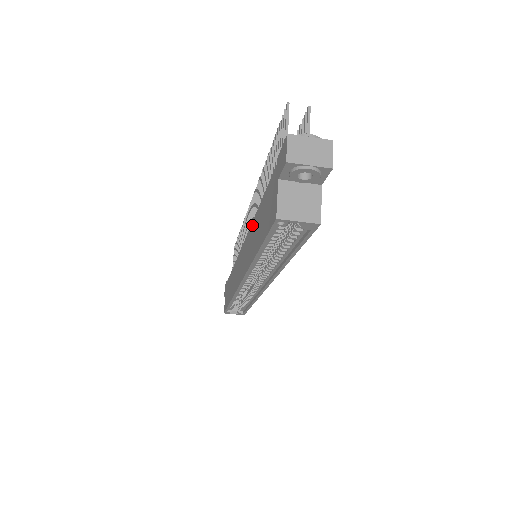
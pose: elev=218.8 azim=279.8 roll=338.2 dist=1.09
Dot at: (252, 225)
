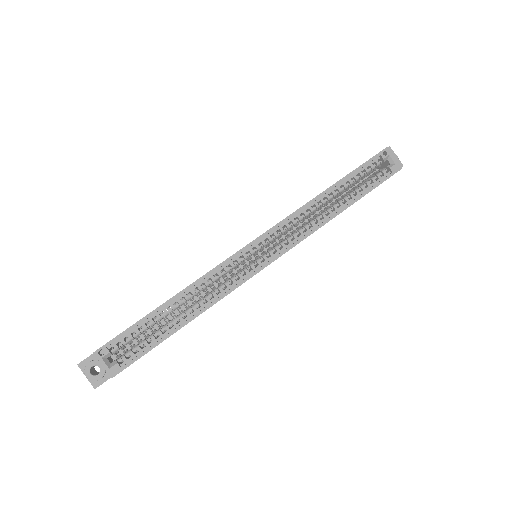
Dot at: occluded
